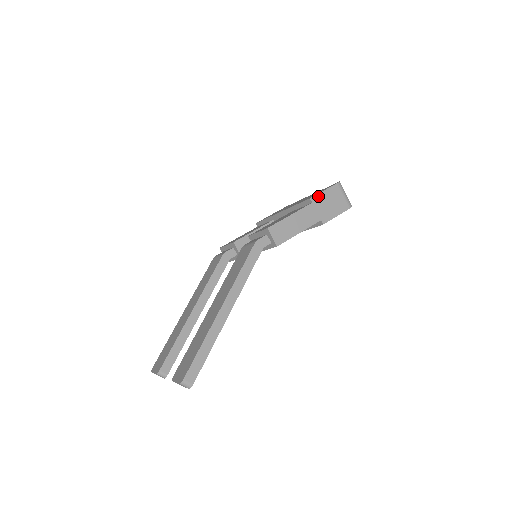
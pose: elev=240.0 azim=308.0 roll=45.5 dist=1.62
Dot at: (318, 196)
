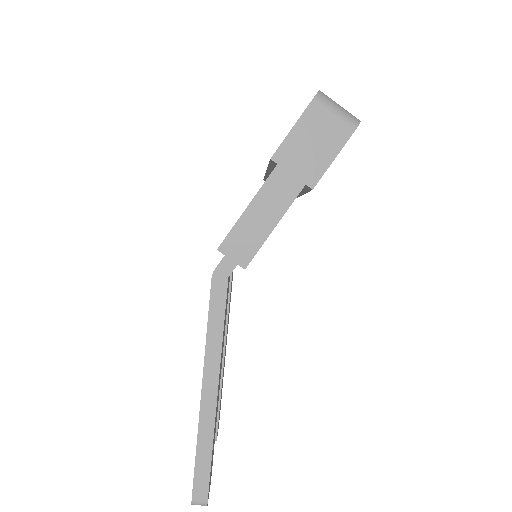
Dot at: (284, 146)
